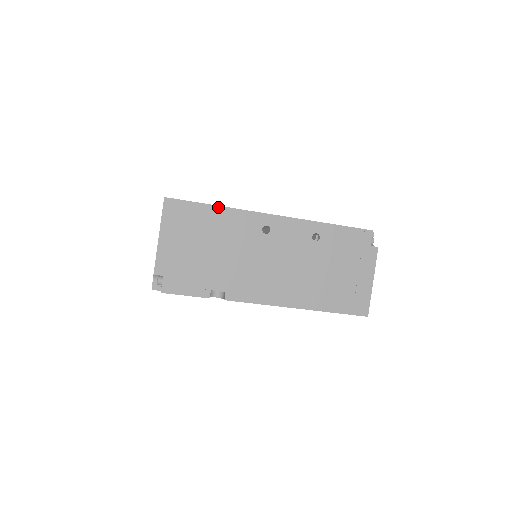
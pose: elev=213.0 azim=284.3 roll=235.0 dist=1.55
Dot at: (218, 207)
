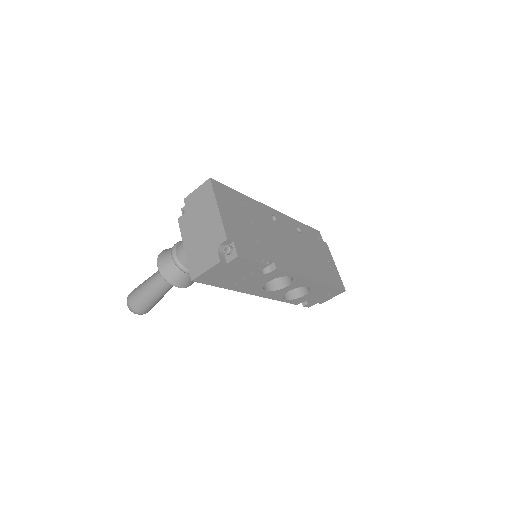
Dot at: (243, 195)
